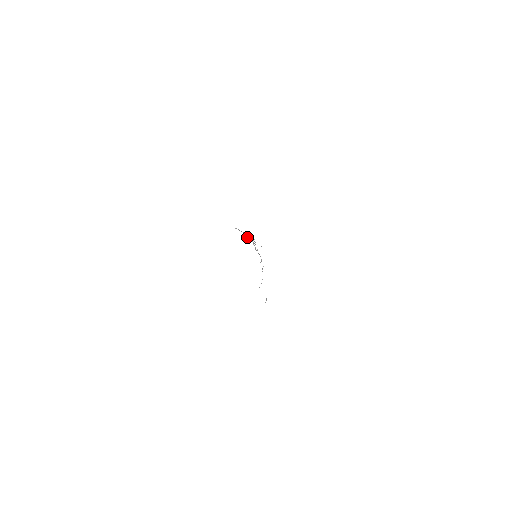
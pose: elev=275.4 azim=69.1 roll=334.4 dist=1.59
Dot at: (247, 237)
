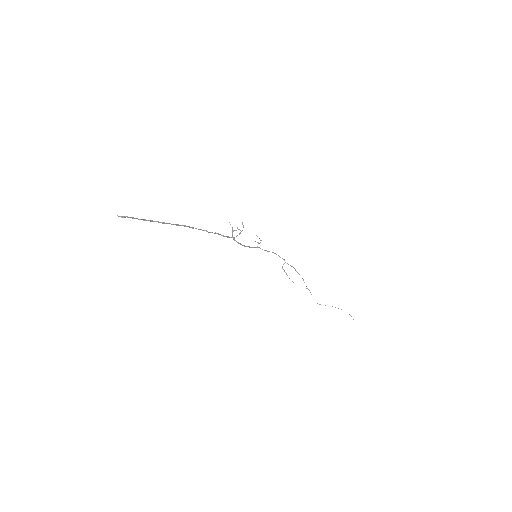
Dot at: (232, 229)
